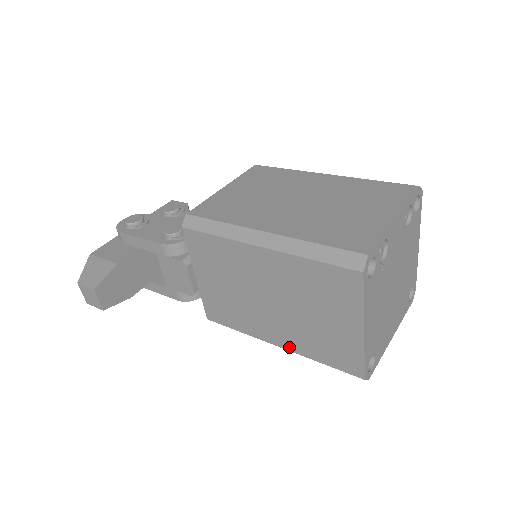
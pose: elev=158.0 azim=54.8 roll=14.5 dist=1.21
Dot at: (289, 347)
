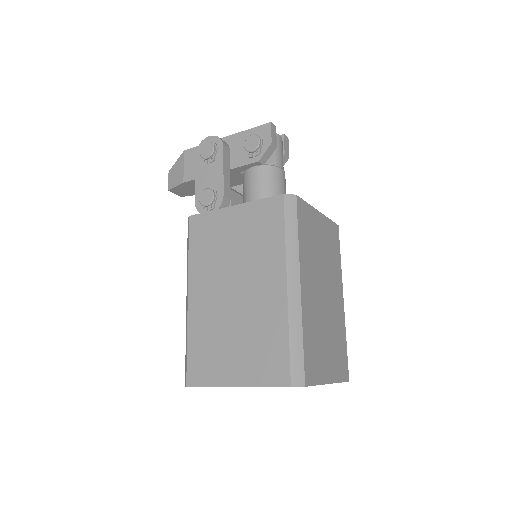
Dot at: occluded
